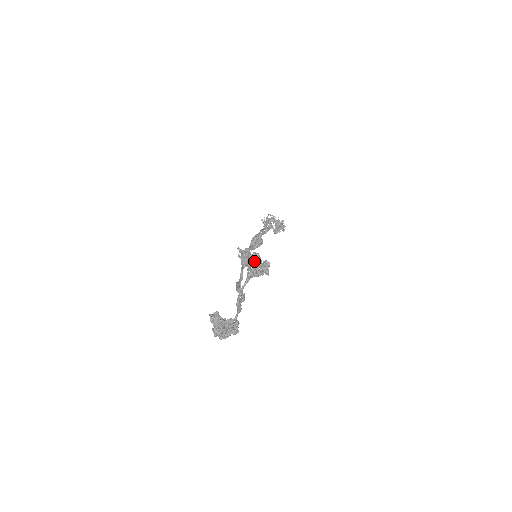
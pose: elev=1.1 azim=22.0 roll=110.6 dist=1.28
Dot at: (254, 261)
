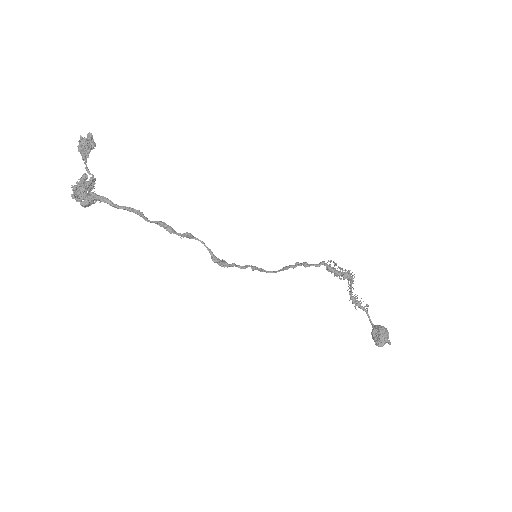
Dot at: (81, 143)
